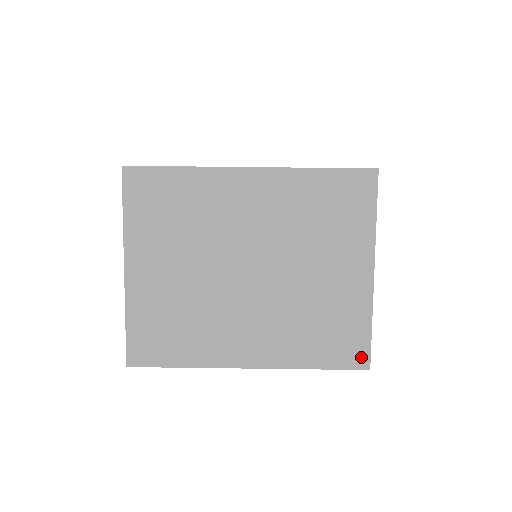
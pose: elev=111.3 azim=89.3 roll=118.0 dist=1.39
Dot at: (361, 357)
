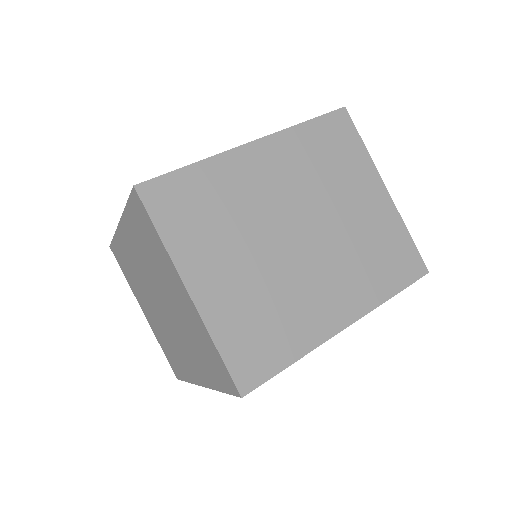
Dot at: (418, 265)
